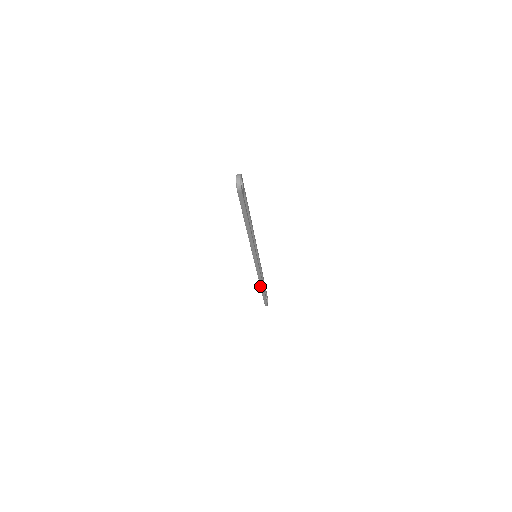
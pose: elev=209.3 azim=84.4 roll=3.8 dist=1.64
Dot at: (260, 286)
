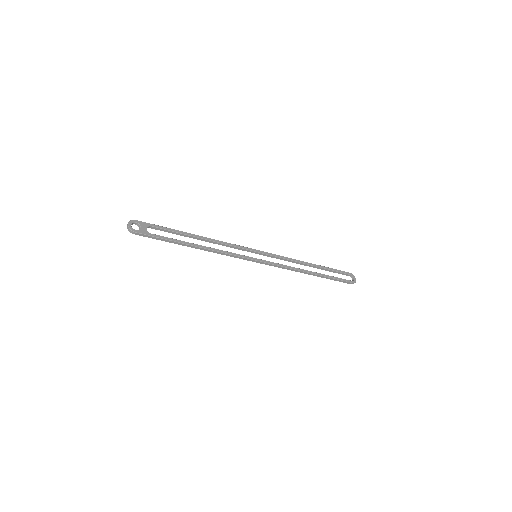
Dot at: occluded
